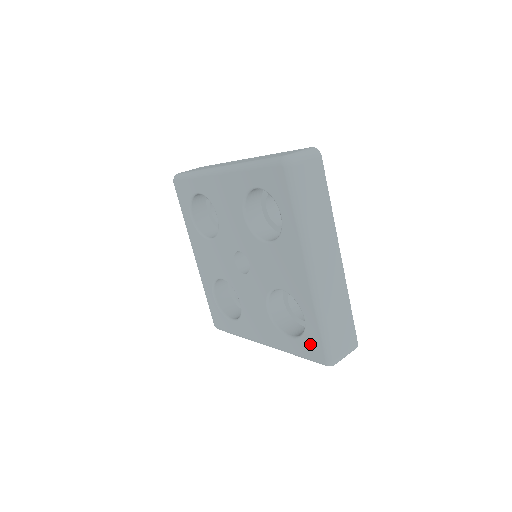
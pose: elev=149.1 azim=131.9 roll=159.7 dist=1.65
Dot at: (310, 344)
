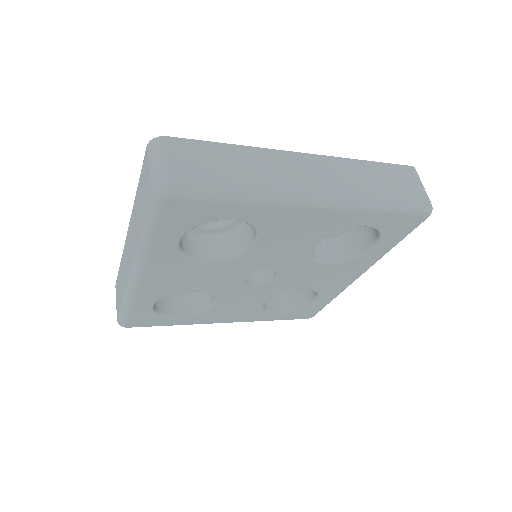
Dot at: (396, 228)
